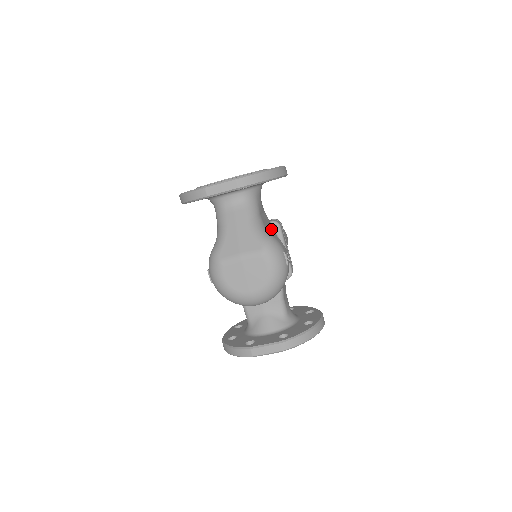
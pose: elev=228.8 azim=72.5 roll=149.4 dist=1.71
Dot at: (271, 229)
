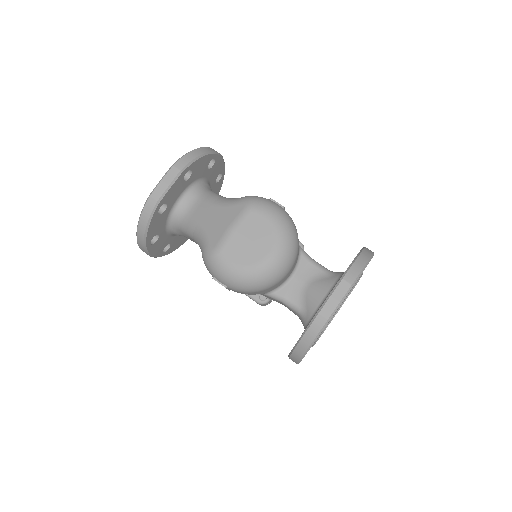
Dot at: occluded
